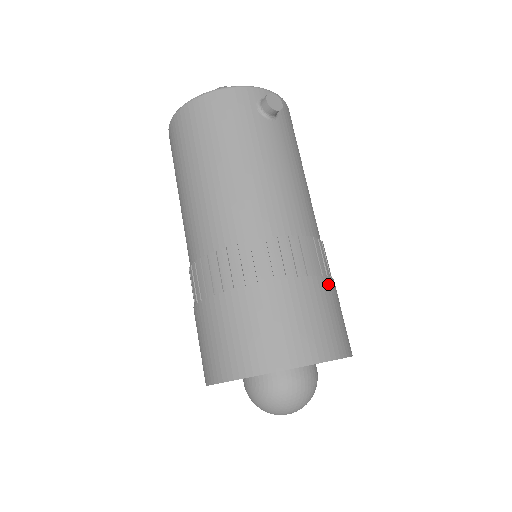
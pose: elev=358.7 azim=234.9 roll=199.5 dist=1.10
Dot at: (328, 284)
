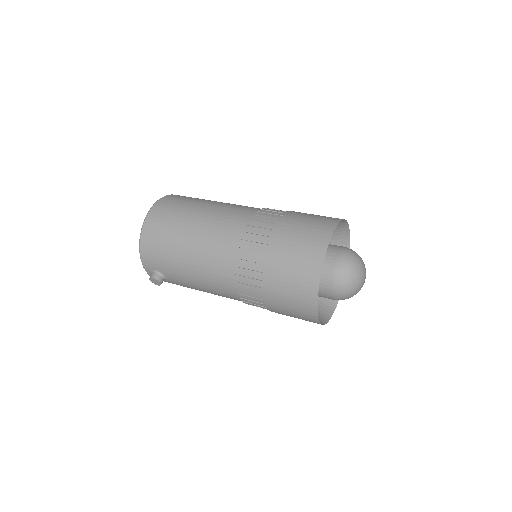
Dot at: occluded
